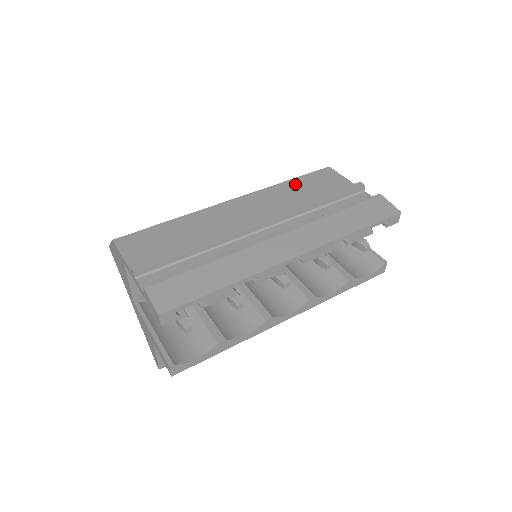
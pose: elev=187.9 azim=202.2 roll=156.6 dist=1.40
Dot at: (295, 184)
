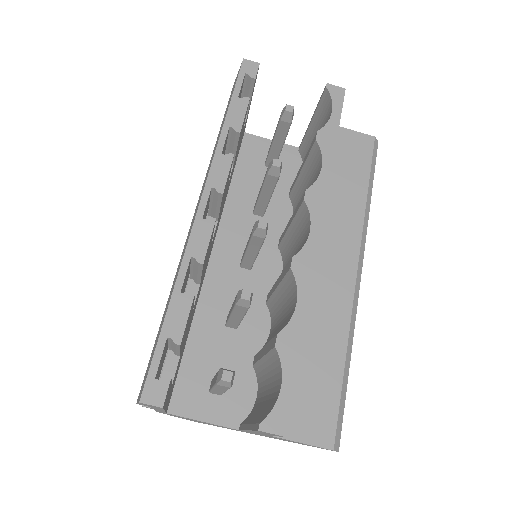
Dot at: occluded
